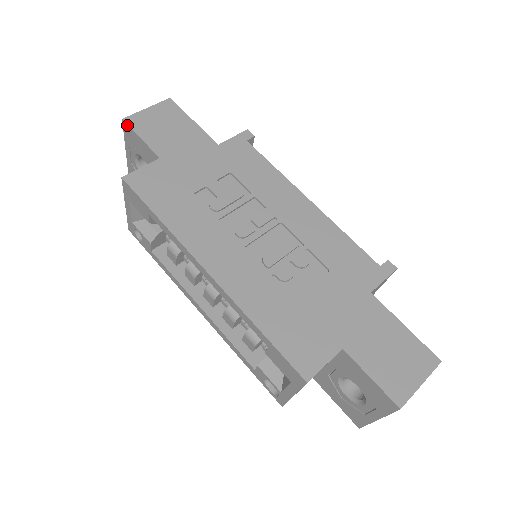
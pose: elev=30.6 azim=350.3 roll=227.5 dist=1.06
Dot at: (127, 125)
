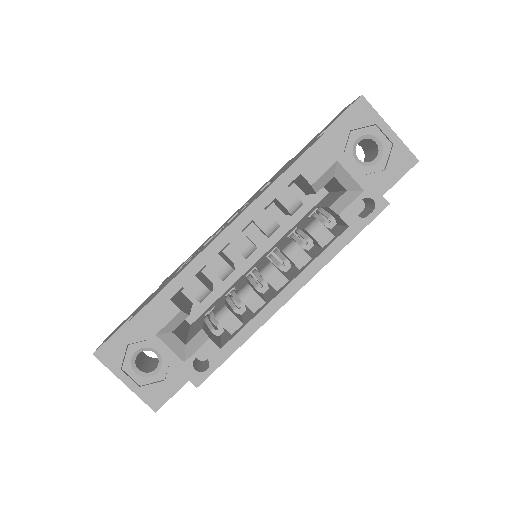
Dot at: (99, 349)
